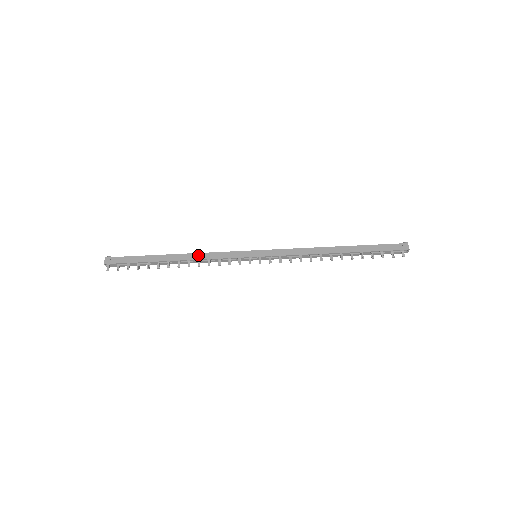
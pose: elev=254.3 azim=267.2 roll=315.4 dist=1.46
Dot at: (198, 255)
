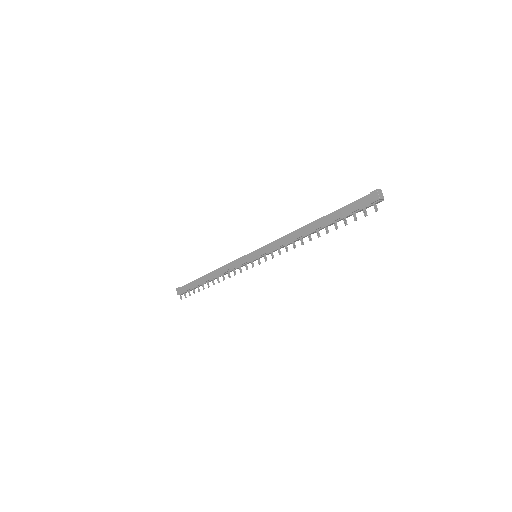
Dot at: (220, 270)
